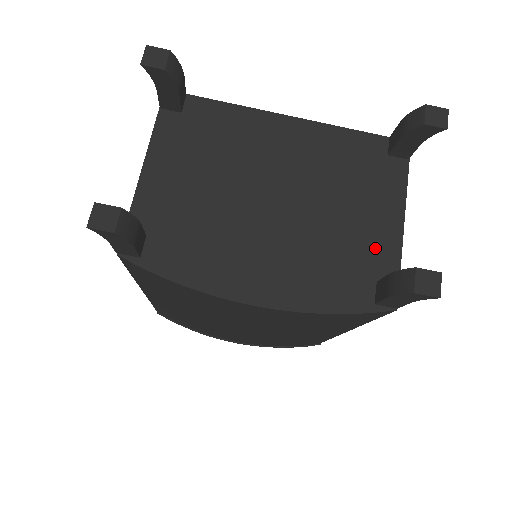
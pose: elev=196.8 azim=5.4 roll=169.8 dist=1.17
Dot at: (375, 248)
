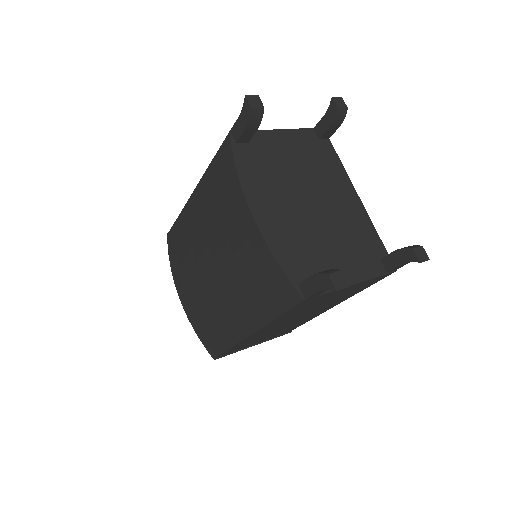
Dot at: occluded
